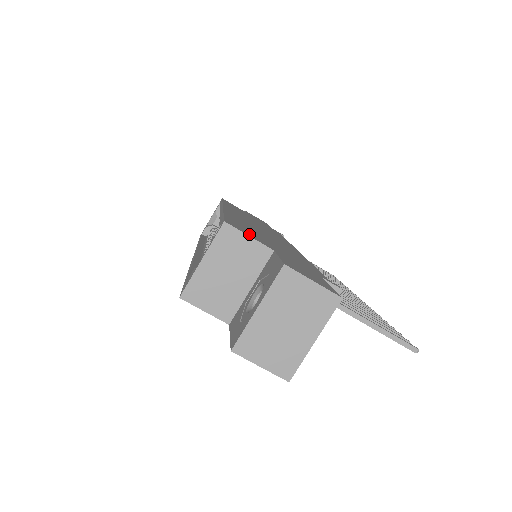
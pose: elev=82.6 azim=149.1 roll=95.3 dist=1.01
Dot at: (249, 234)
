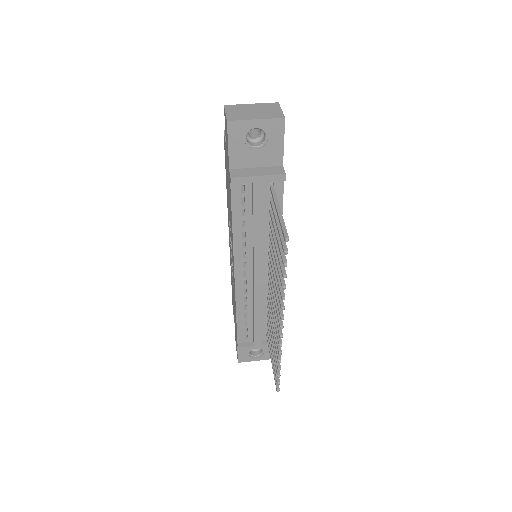
Dot at: occluded
